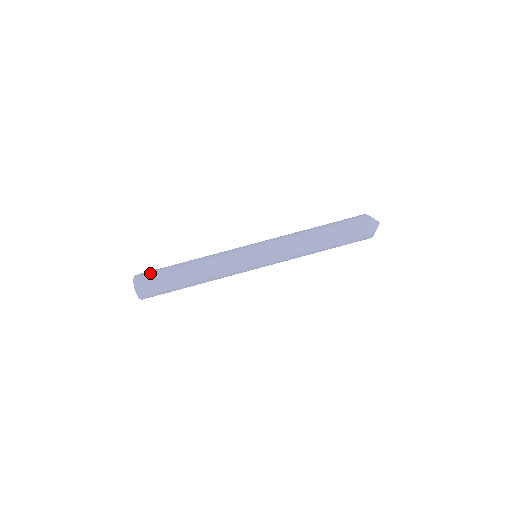
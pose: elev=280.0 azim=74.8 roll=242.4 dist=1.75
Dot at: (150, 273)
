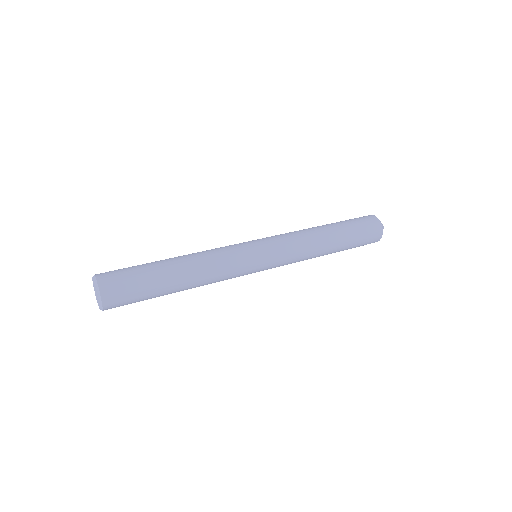
Dot at: occluded
